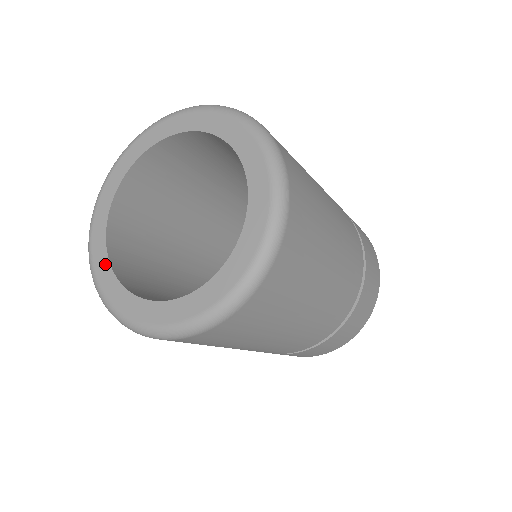
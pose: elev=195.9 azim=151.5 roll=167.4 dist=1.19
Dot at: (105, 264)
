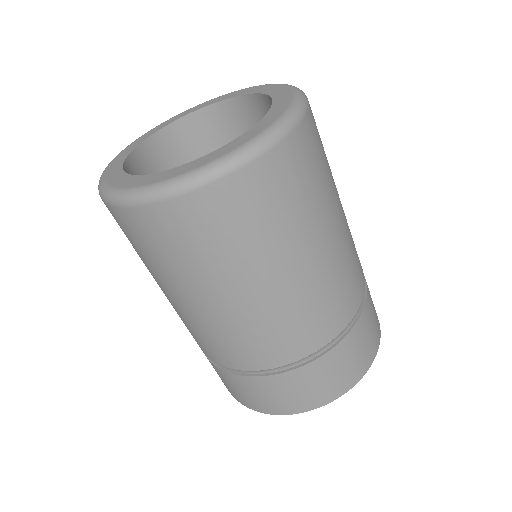
Dot at: (124, 156)
